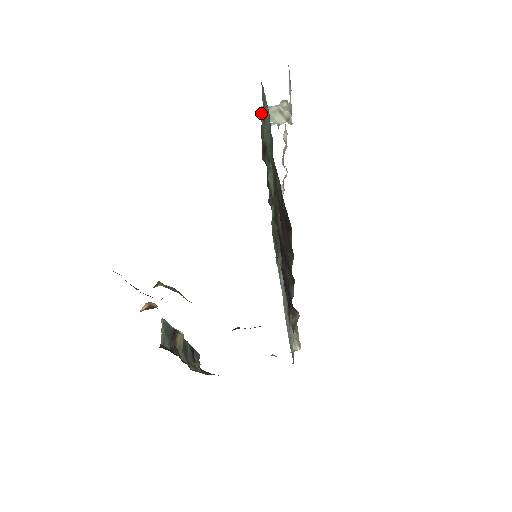
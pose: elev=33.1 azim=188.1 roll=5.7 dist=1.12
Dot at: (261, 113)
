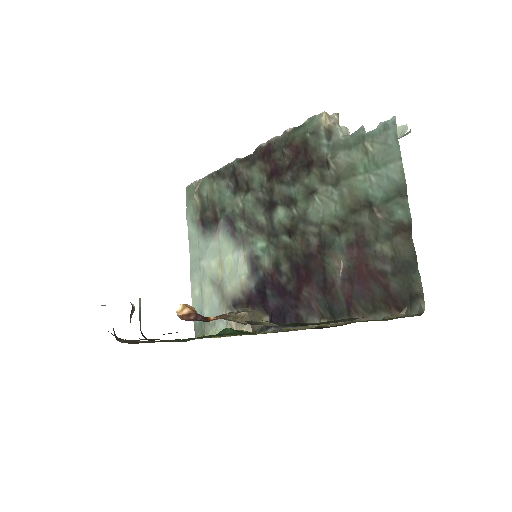
Dot at: (333, 127)
